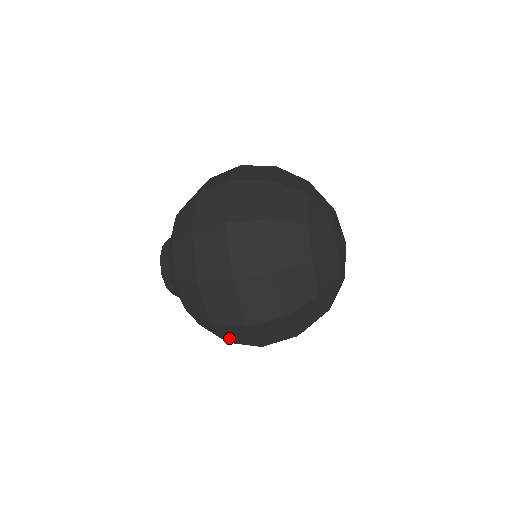
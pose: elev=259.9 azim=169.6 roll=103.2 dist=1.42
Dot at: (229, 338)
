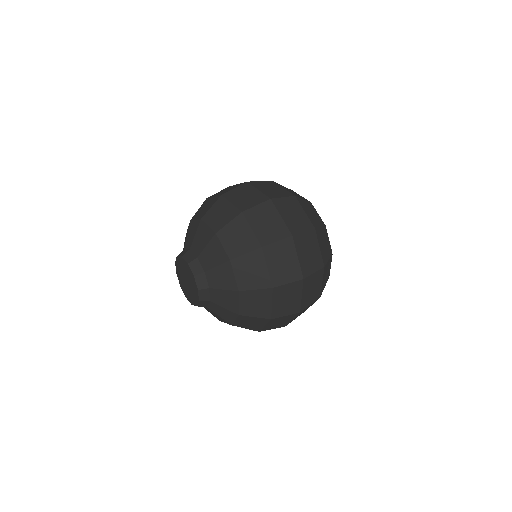
Dot at: (275, 275)
